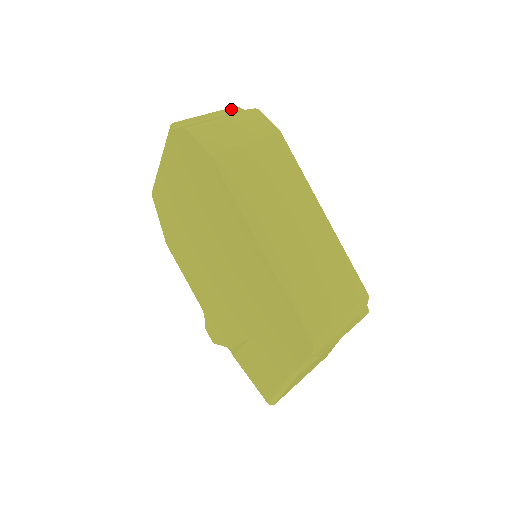
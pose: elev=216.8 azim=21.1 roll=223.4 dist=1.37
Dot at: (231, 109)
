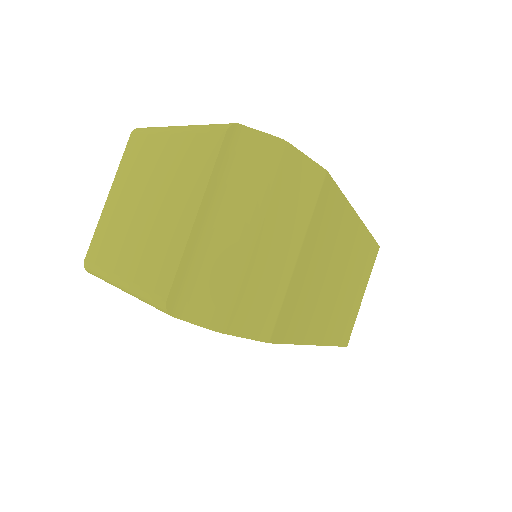
Dot at: (225, 147)
